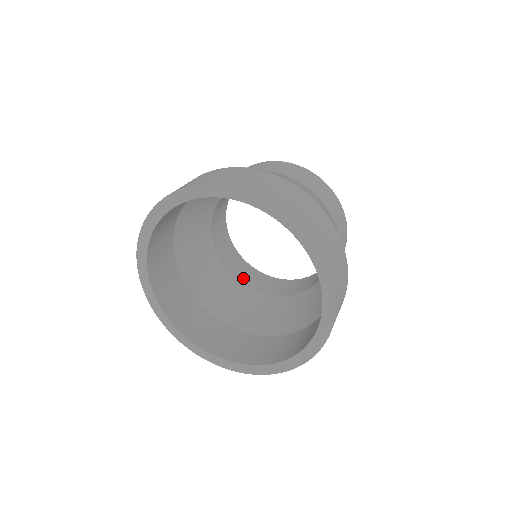
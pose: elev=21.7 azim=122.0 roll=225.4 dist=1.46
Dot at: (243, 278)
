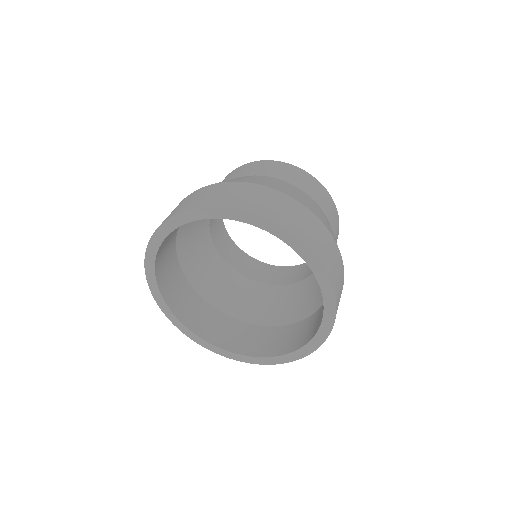
Dot at: (232, 262)
